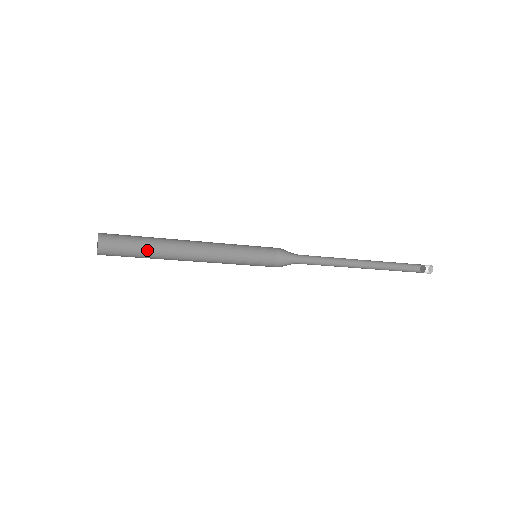
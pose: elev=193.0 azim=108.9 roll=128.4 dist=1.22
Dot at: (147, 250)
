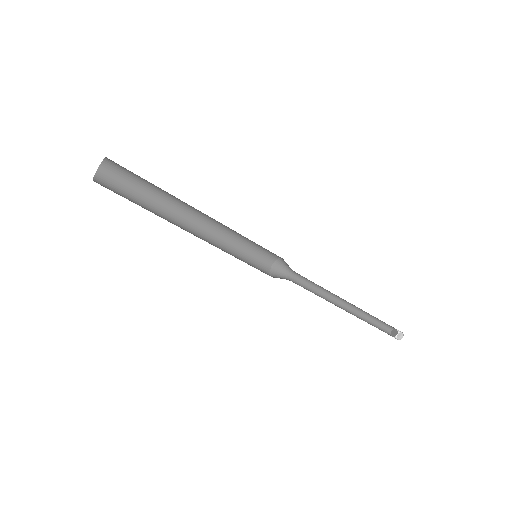
Dot at: (147, 203)
